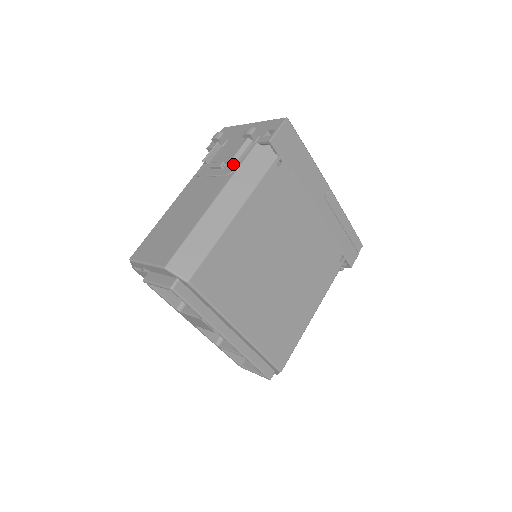
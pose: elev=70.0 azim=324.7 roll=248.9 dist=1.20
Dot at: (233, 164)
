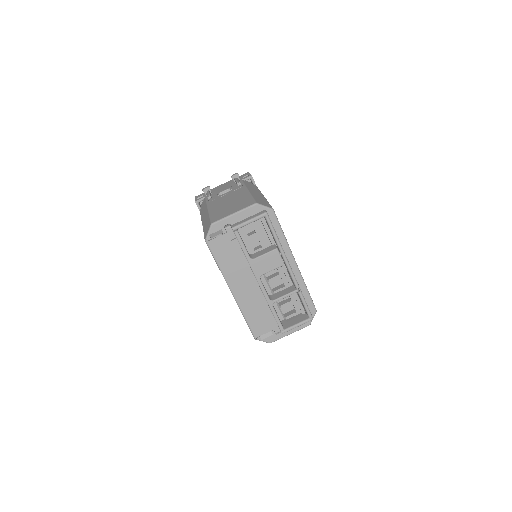
Dot at: (237, 186)
